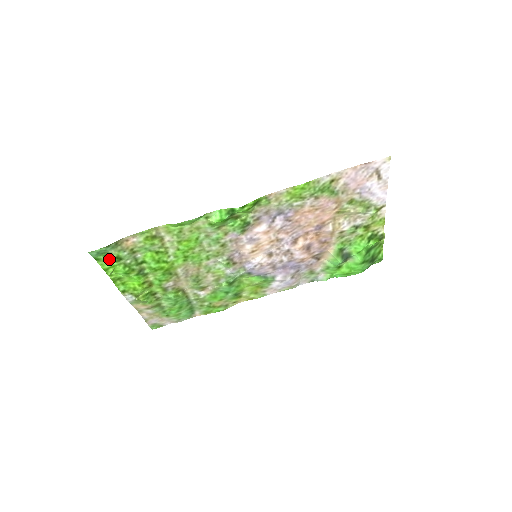
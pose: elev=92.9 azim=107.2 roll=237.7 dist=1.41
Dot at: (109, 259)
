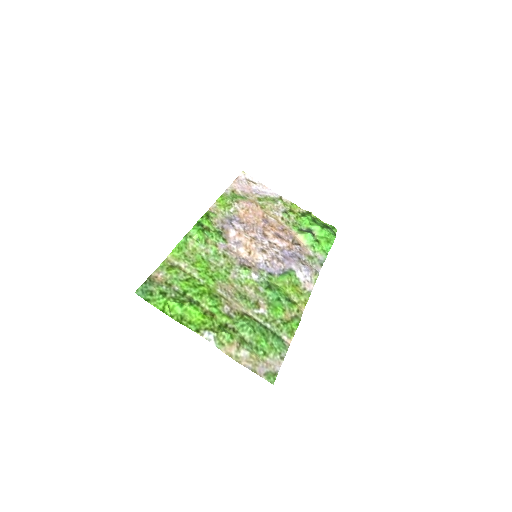
Dot at: (156, 298)
